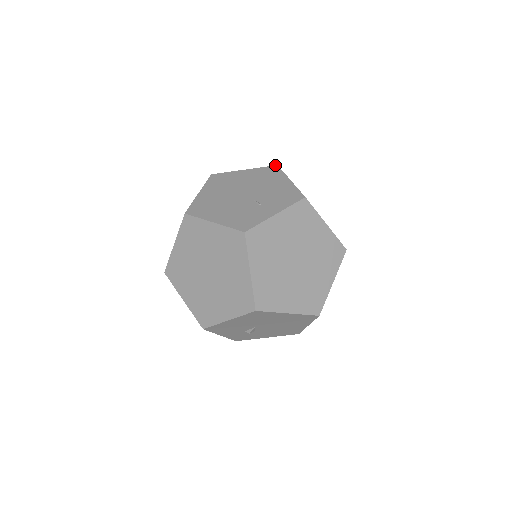
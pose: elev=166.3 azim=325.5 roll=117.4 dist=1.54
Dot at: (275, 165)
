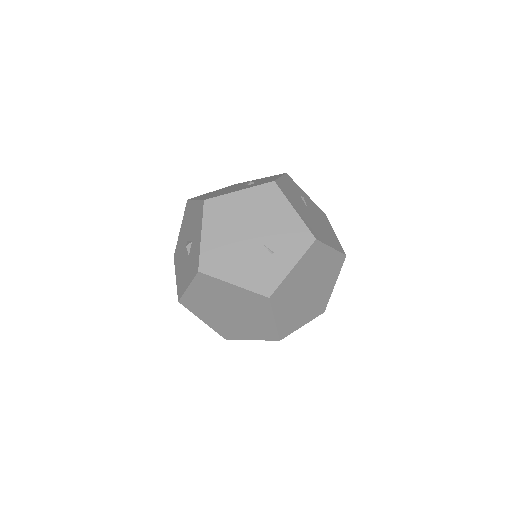
Dot at: (272, 181)
